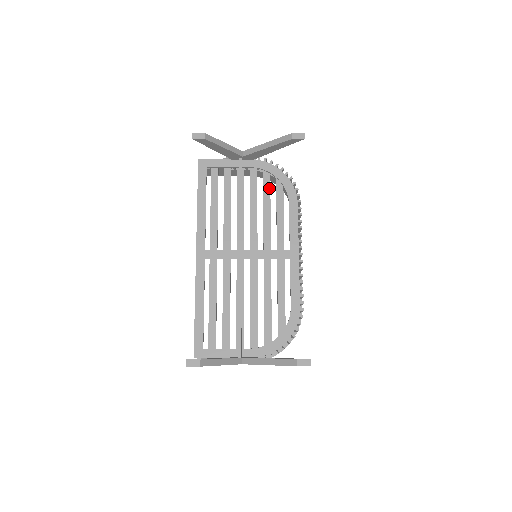
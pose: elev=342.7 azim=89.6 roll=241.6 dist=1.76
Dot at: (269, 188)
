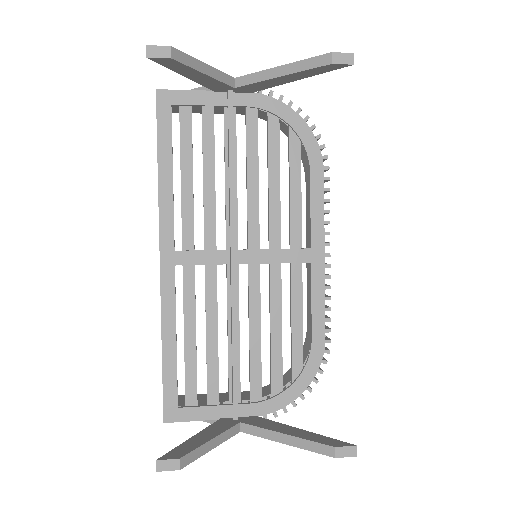
Dot at: (278, 144)
